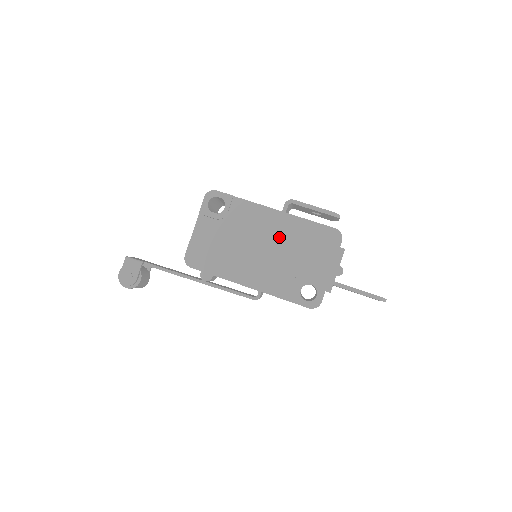
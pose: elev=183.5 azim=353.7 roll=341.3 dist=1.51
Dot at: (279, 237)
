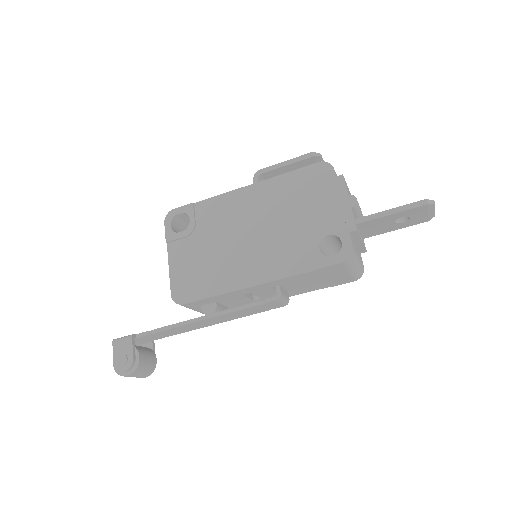
Dot at: (262, 210)
